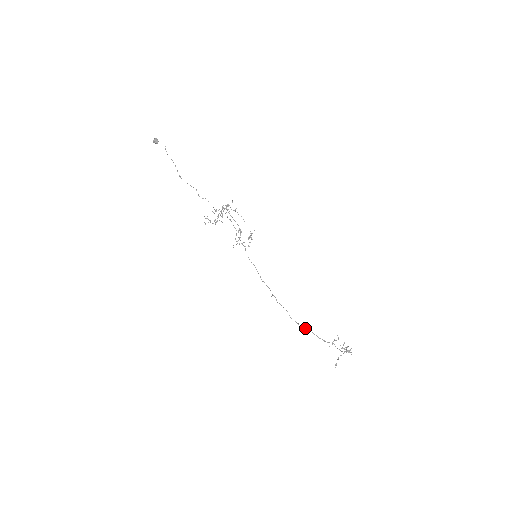
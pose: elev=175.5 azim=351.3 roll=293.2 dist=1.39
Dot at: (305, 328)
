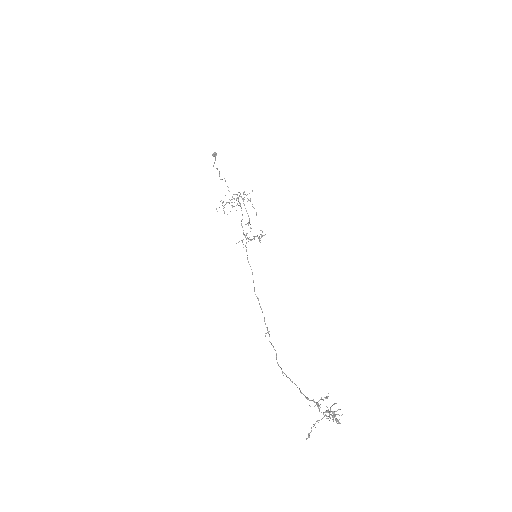
Dot at: occluded
